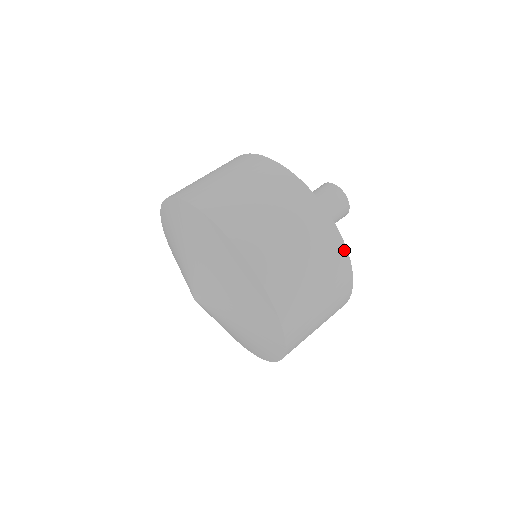
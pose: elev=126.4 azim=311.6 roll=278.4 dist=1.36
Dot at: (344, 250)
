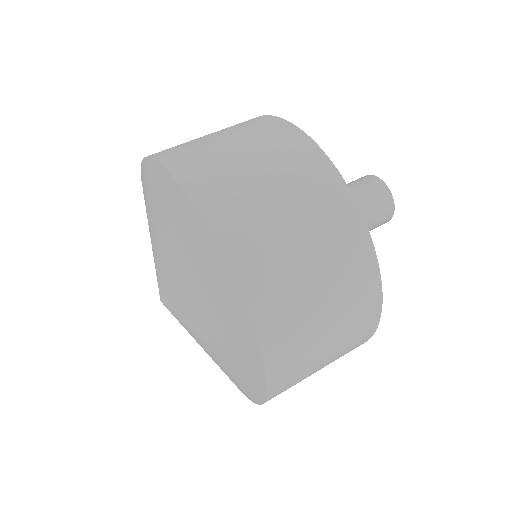
Dot at: (317, 150)
